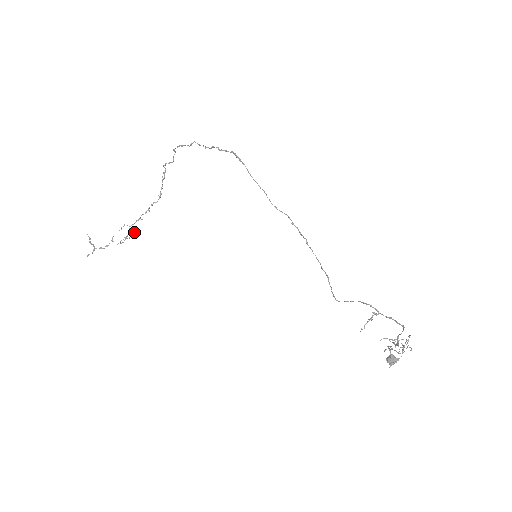
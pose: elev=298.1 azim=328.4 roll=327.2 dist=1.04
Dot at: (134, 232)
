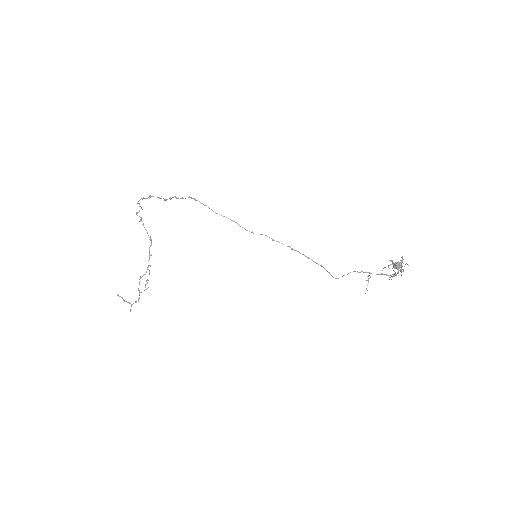
Dot at: (149, 272)
